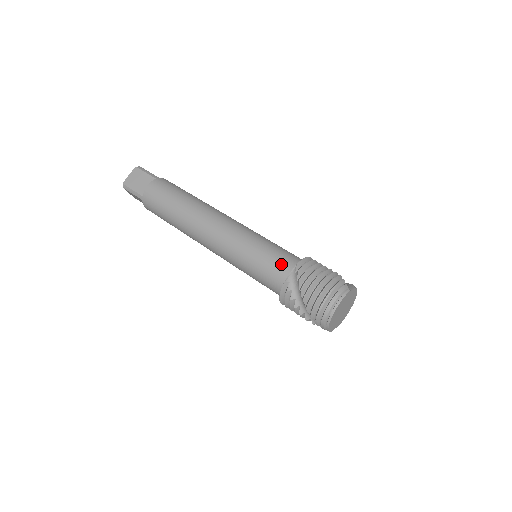
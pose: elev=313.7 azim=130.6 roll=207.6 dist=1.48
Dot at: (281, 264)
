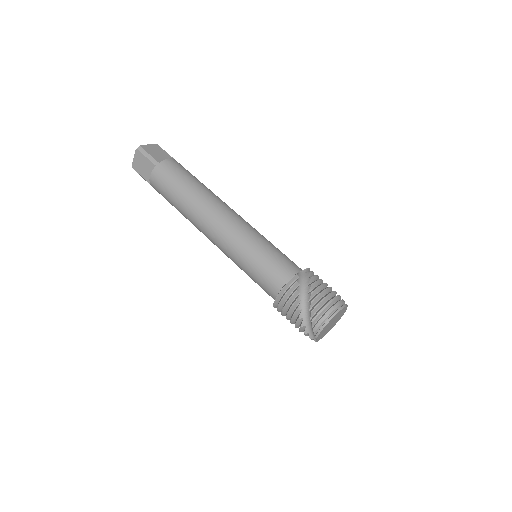
Dot at: (292, 263)
